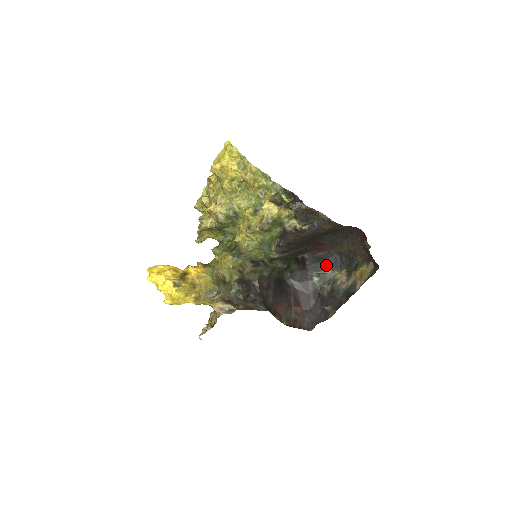
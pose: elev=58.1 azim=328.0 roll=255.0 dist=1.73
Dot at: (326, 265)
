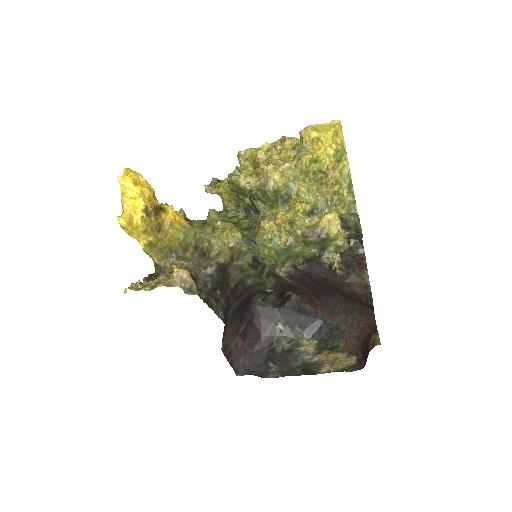
Dot at: (302, 321)
